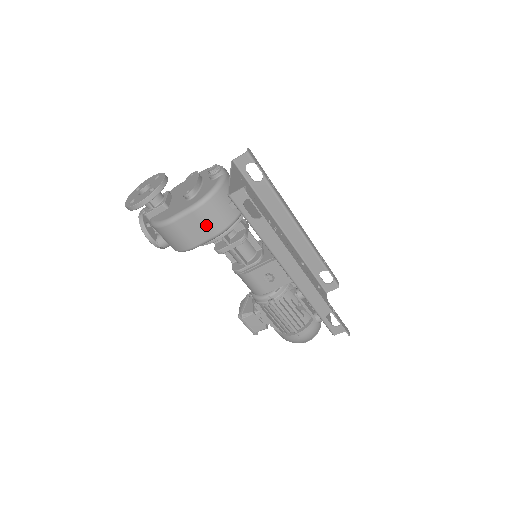
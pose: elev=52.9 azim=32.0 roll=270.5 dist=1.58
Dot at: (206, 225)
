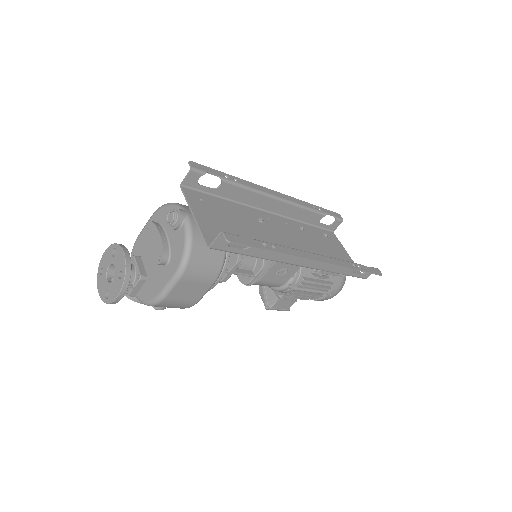
Dot at: (200, 281)
